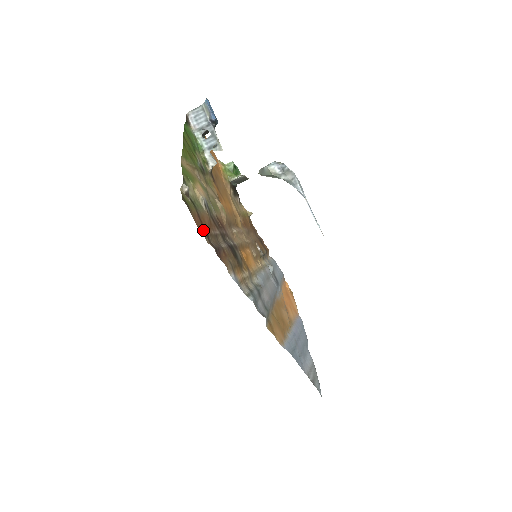
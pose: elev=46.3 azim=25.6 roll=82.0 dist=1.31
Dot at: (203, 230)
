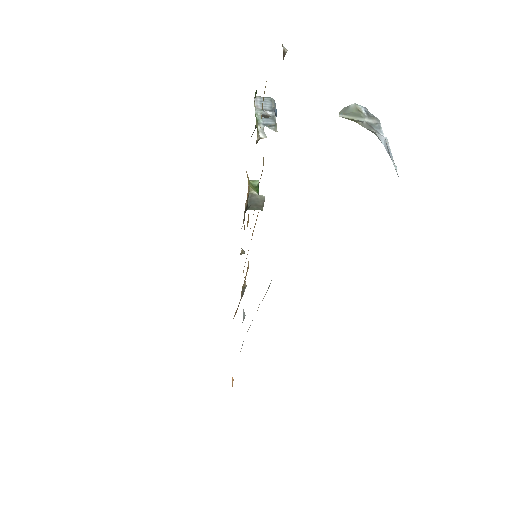
Dot at: occluded
